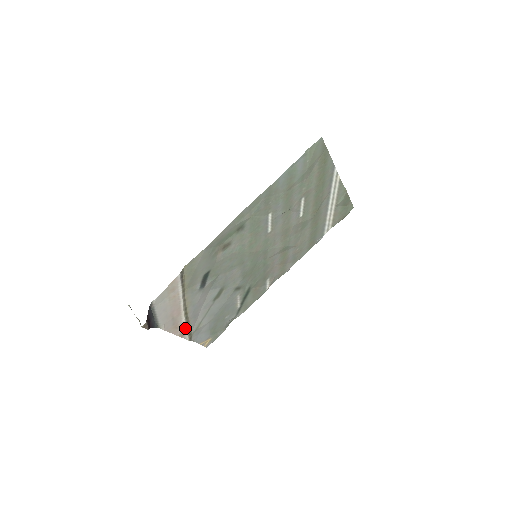
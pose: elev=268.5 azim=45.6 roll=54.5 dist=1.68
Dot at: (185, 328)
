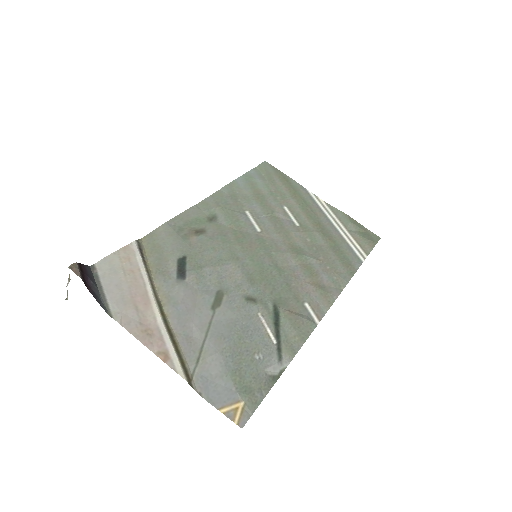
Dot at: (168, 344)
